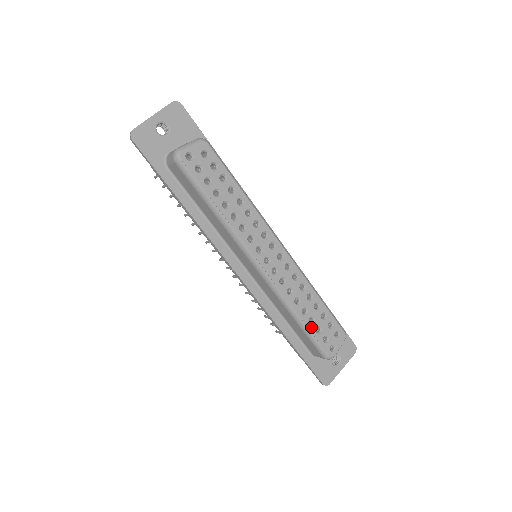
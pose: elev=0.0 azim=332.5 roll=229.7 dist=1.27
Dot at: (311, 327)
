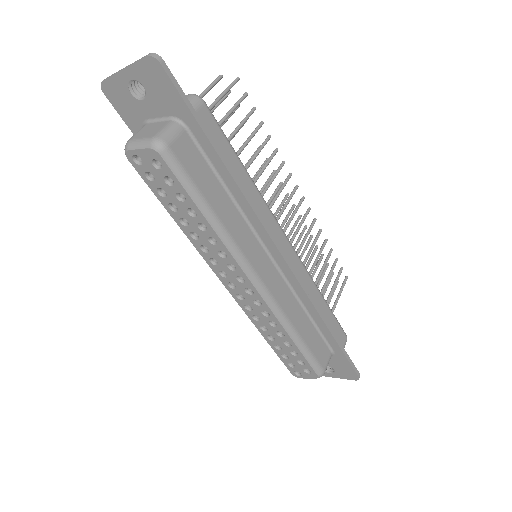
Dot at: (276, 350)
